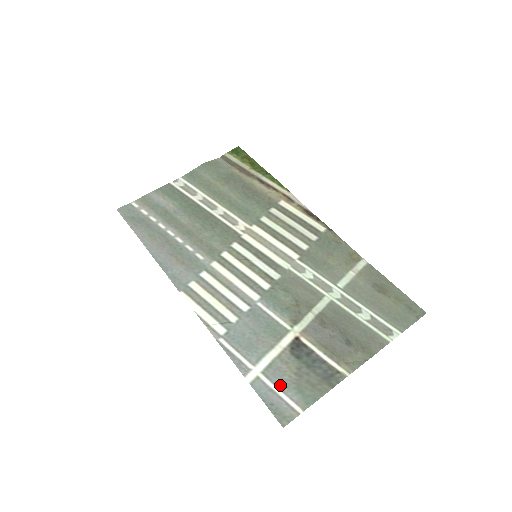
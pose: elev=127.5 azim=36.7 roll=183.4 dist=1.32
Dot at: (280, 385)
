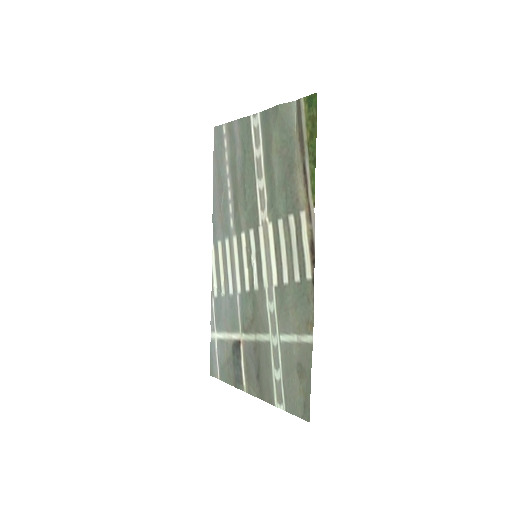
Dot at: (219, 356)
